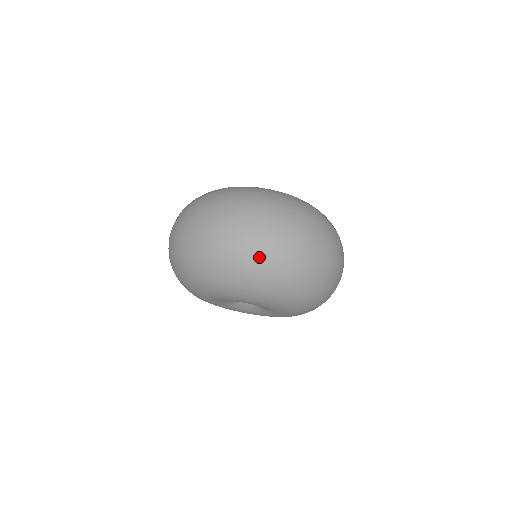
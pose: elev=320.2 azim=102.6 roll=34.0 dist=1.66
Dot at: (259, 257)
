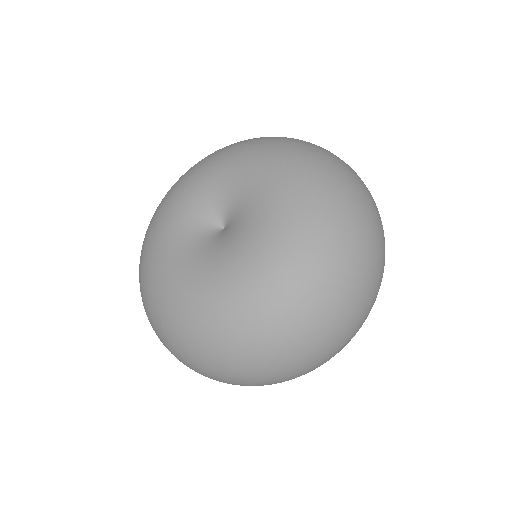
Dot at: occluded
